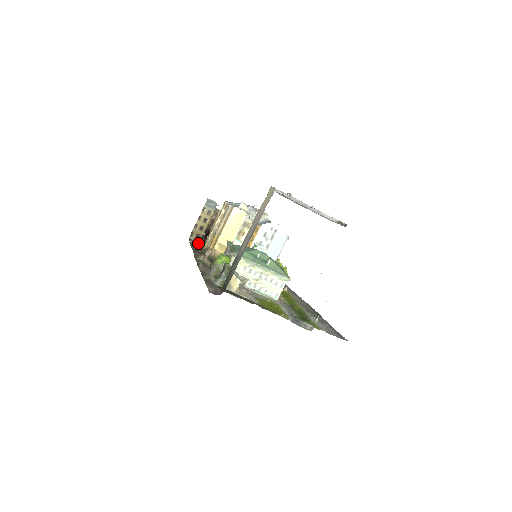
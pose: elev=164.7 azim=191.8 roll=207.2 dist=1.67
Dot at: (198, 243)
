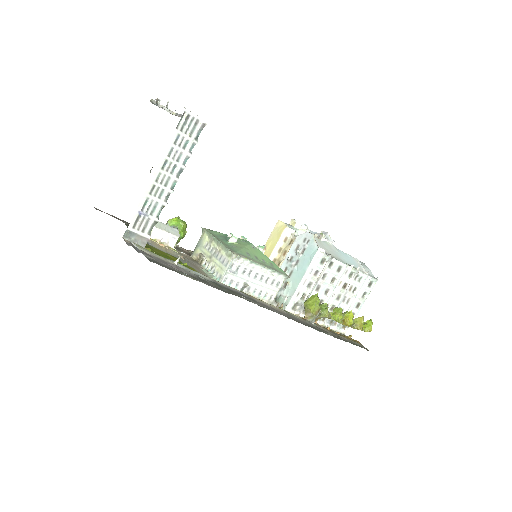
Dot at: occluded
